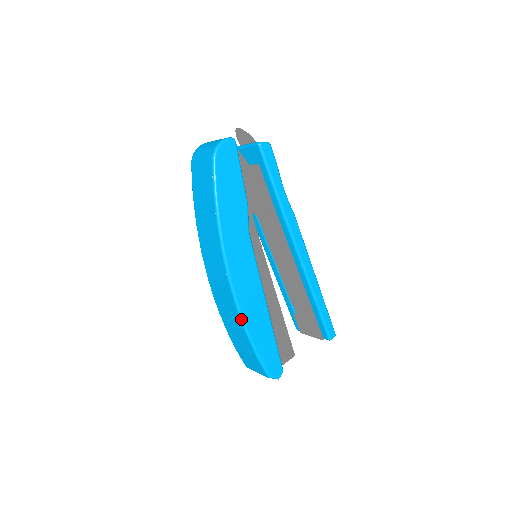
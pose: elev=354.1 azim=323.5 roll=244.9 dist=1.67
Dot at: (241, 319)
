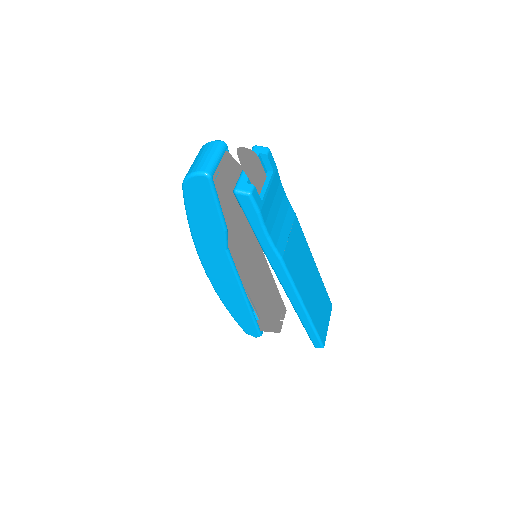
Dot at: (218, 295)
